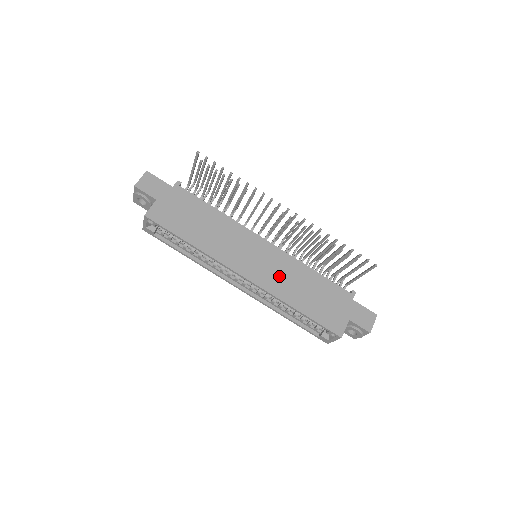
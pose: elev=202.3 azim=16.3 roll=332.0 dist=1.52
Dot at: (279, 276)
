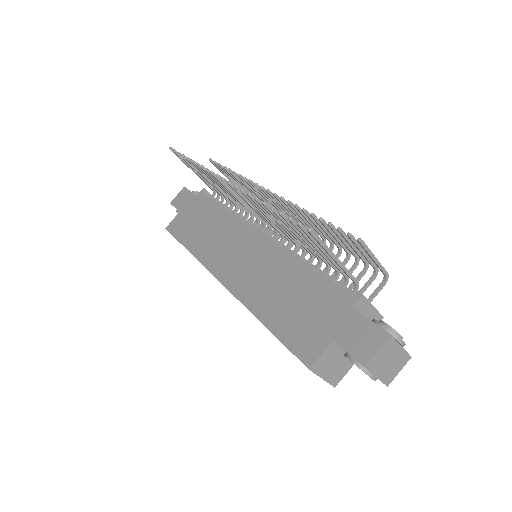
Dot at: (257, 276)
